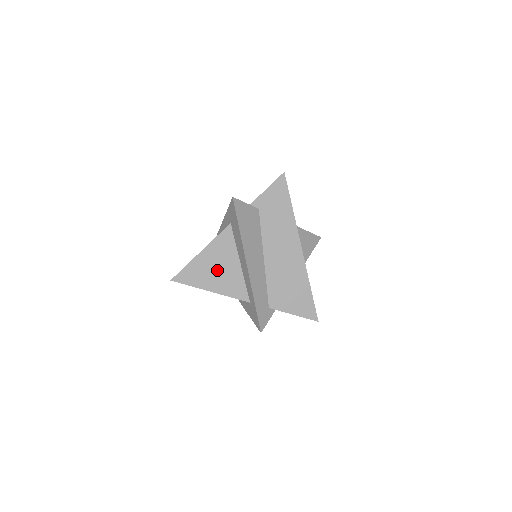
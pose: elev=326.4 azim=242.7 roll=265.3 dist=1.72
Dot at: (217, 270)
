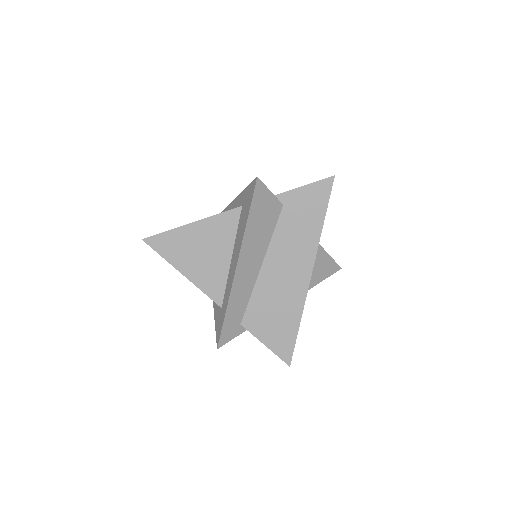
Dot at: occluded
